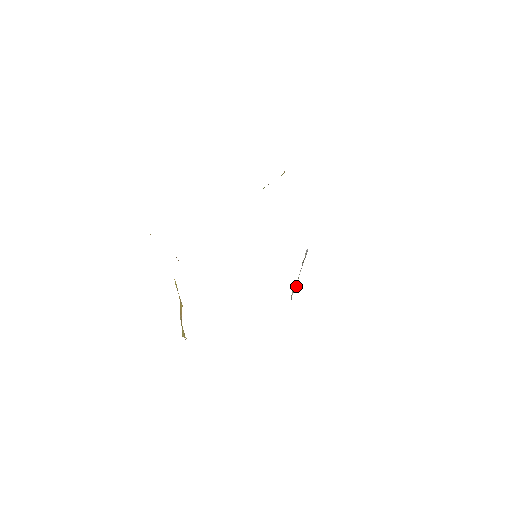
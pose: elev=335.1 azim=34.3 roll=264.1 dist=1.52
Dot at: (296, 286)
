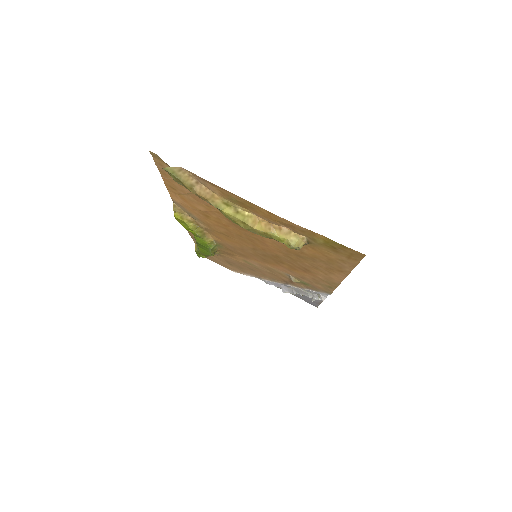
Dot at: (314, 295)
